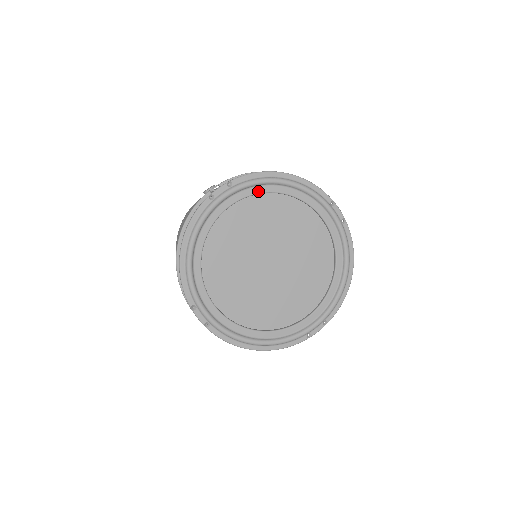
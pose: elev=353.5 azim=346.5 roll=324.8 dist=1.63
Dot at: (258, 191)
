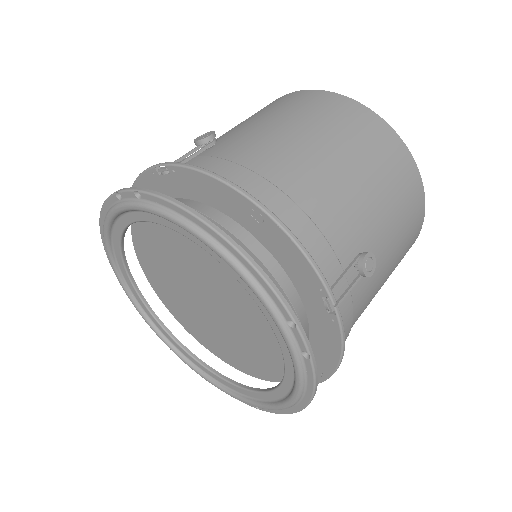
Dot at: (176, 228)
